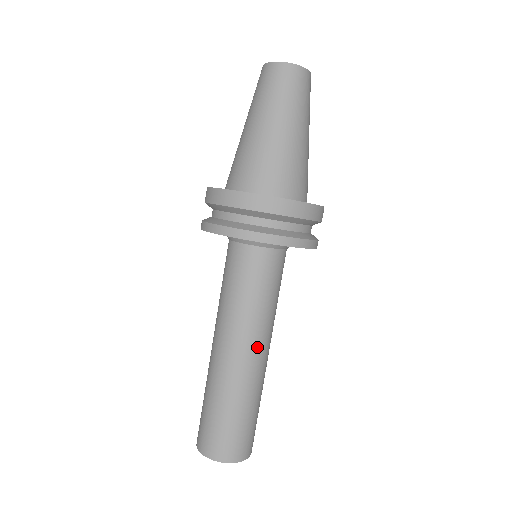
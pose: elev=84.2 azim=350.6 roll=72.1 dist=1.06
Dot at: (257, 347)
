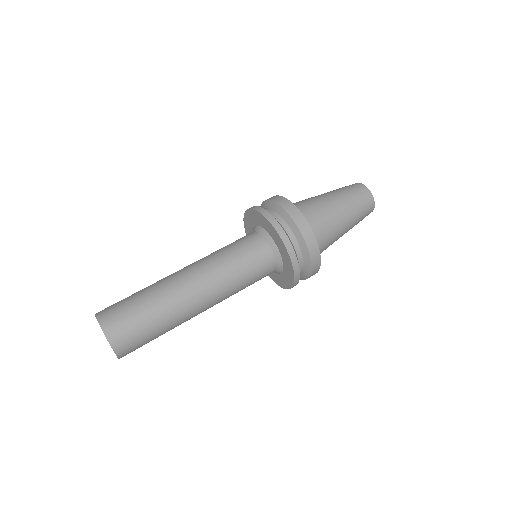
Dot at: (196, 275)
